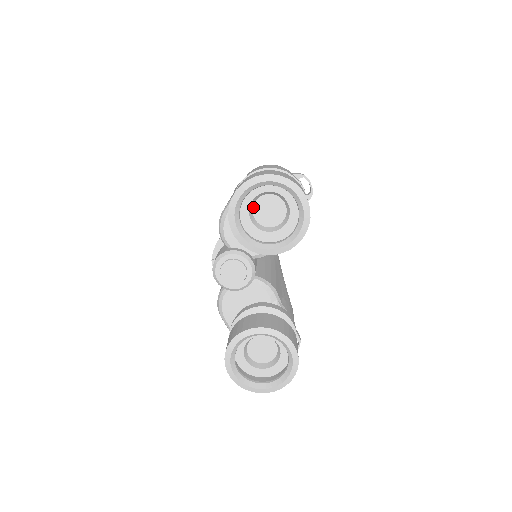
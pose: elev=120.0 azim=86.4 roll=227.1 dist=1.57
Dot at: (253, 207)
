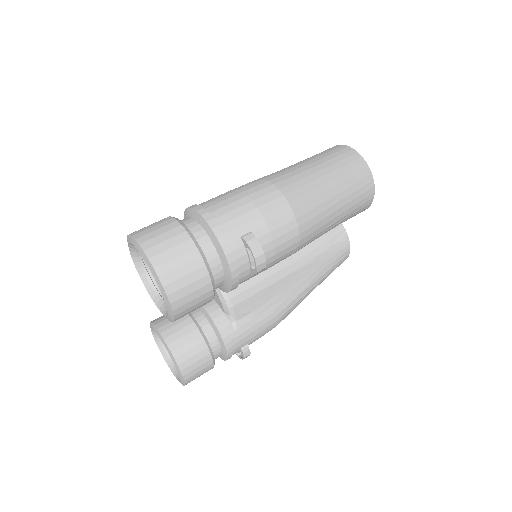
Dot at: occluded
